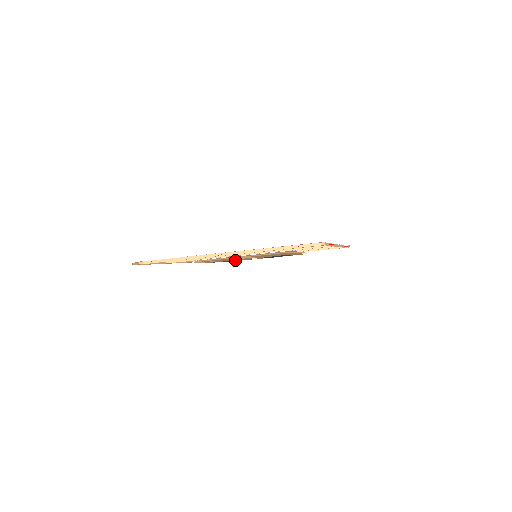
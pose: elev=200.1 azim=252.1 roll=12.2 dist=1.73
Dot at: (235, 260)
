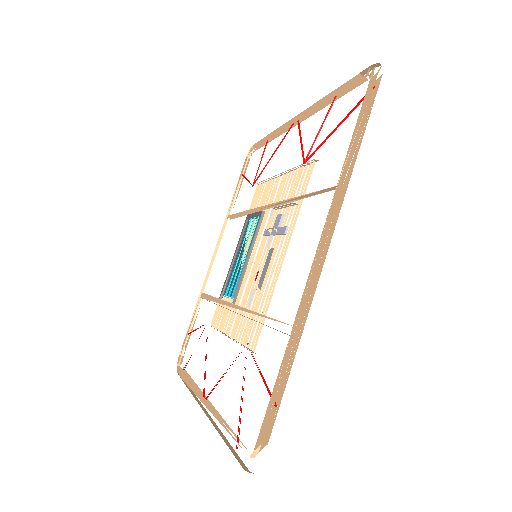
Dot at: occluded
